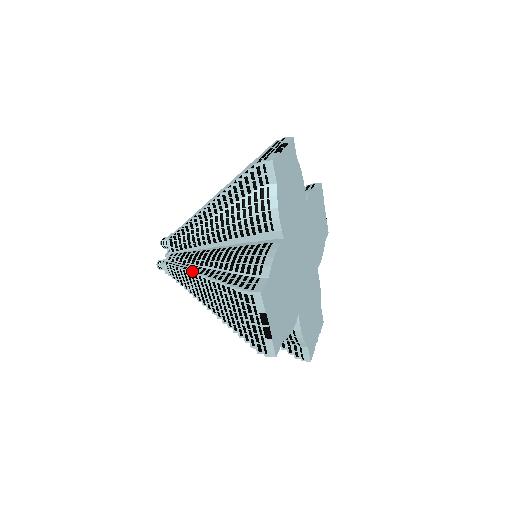
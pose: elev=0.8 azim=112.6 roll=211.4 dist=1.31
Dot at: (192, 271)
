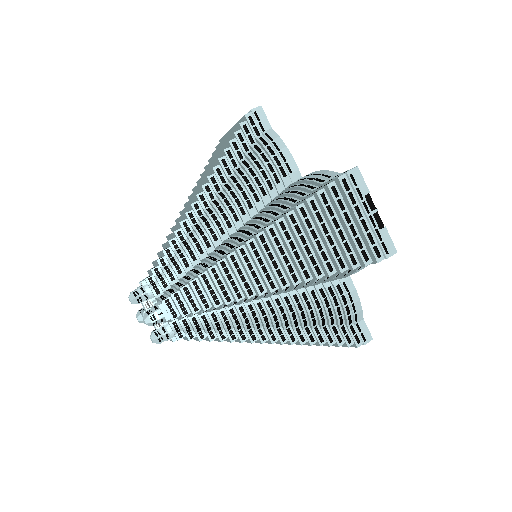
Dot at: occluded
